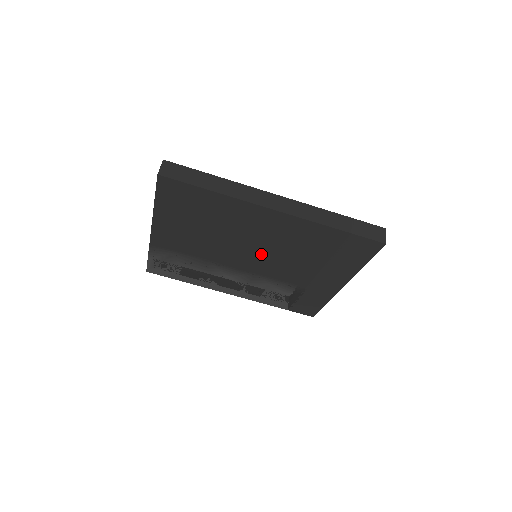
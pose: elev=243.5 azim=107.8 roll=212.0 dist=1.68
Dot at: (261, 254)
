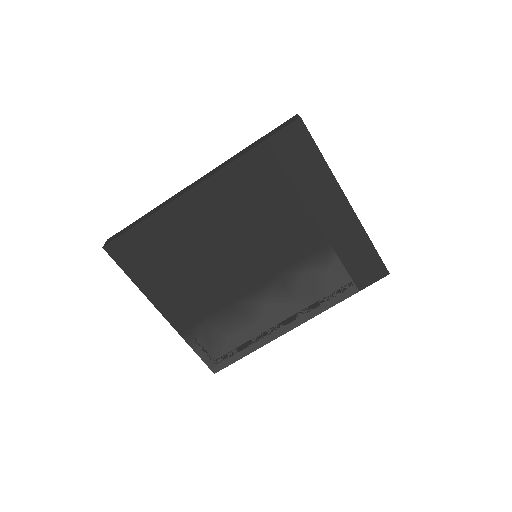
Dot at: (250, 245)
